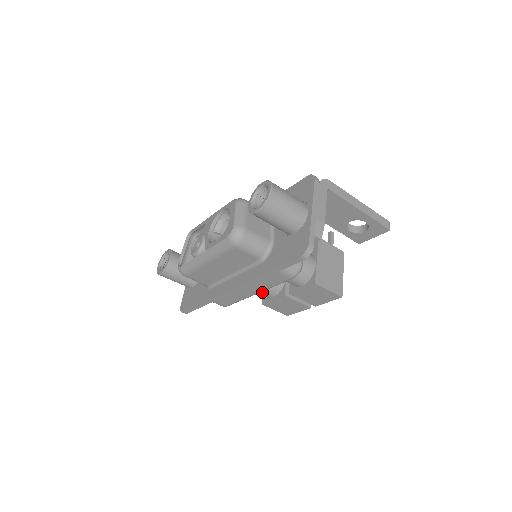
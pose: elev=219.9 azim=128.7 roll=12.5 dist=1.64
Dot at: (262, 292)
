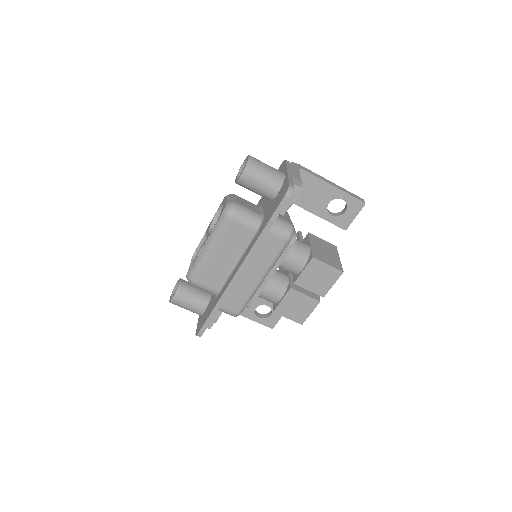
Dot at: (269, 293)
